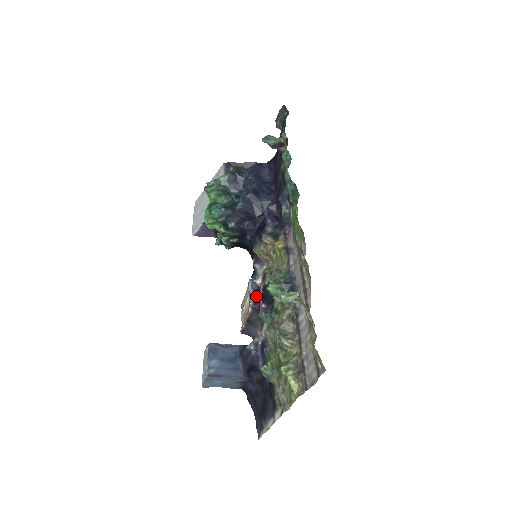
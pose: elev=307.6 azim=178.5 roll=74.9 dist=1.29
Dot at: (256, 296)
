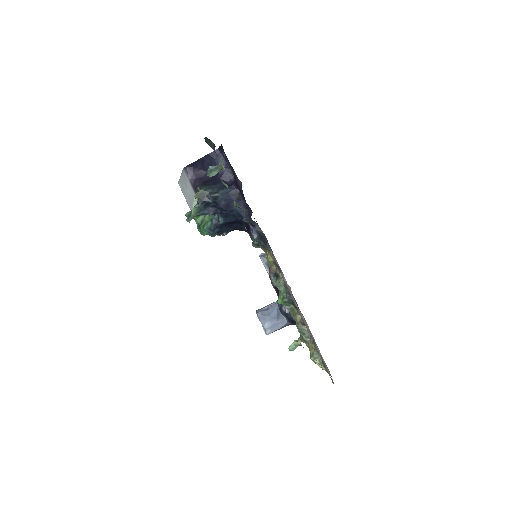
Dot at: occluded
